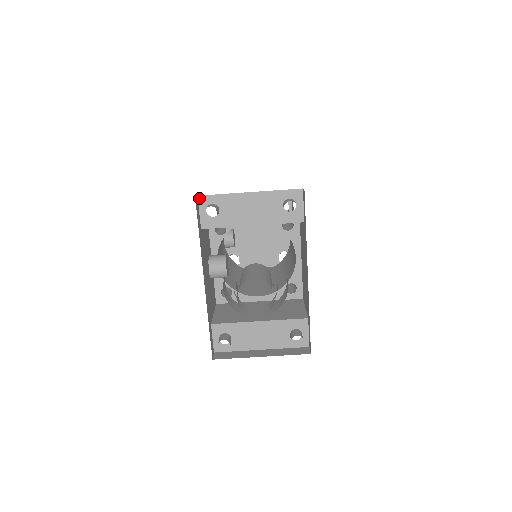
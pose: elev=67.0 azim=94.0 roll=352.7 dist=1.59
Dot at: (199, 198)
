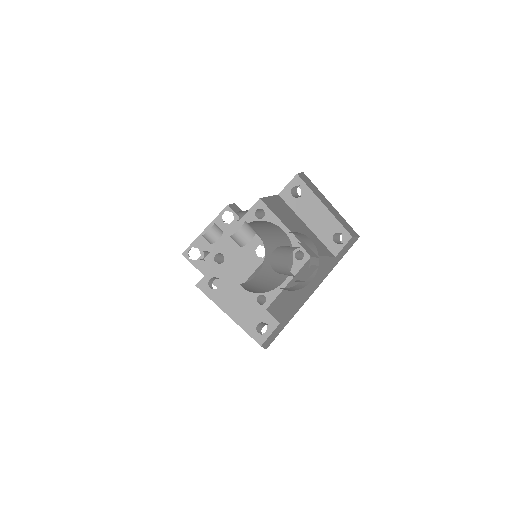
Dot at: (296, 176)
